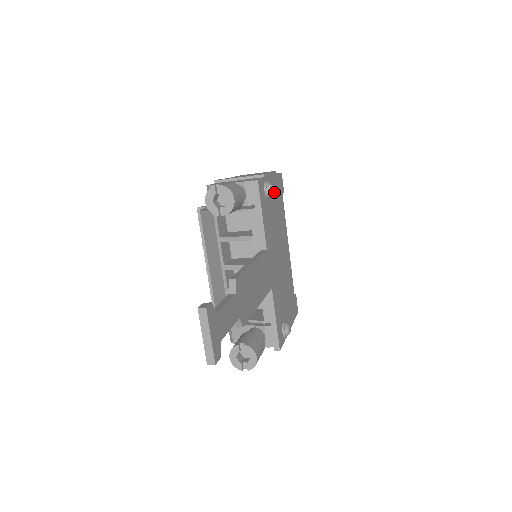
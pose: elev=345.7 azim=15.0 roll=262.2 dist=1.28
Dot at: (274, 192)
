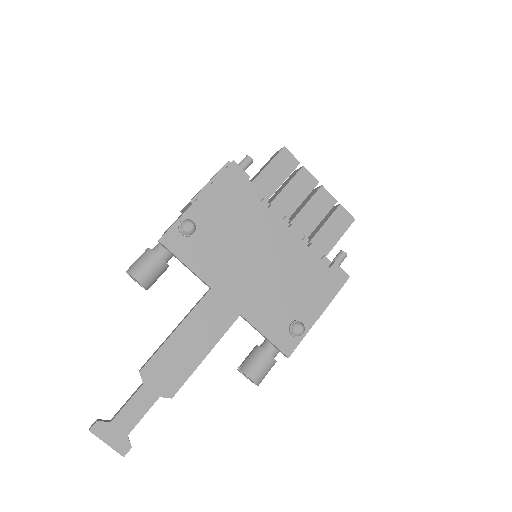
Dot at: (214, 207)
